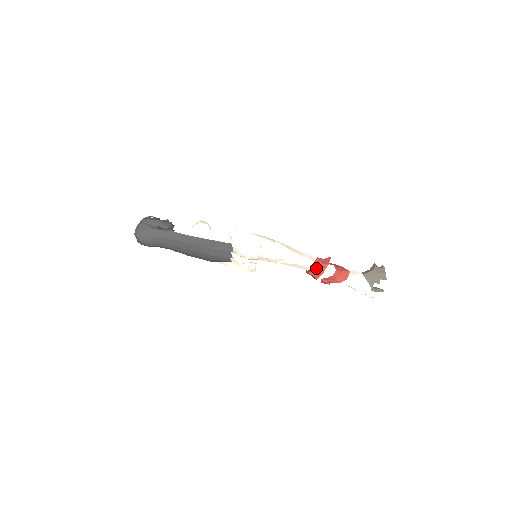
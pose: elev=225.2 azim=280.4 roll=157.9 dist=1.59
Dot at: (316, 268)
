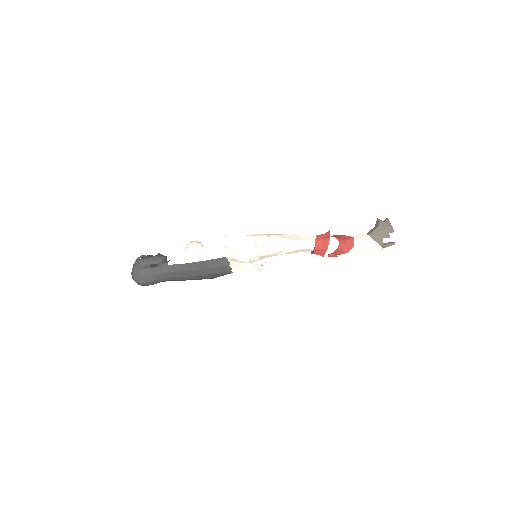
Dot at: (319, 247)
